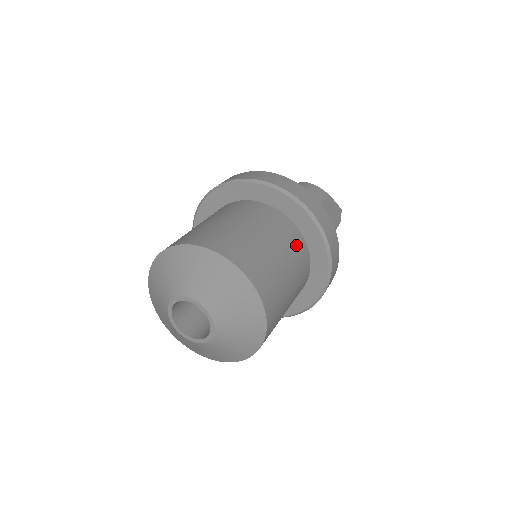
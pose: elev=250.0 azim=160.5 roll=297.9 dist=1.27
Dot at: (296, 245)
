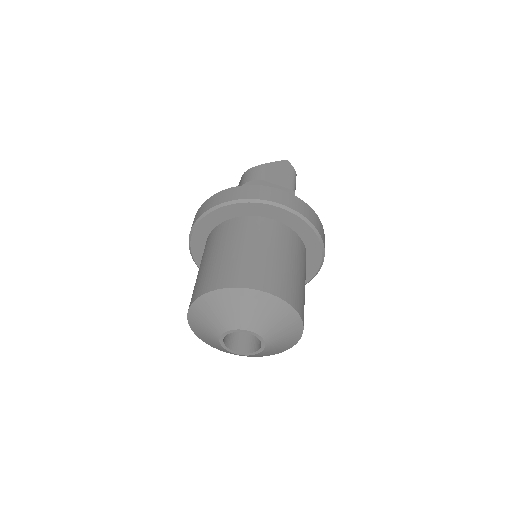
Dot at: (261, 228)
